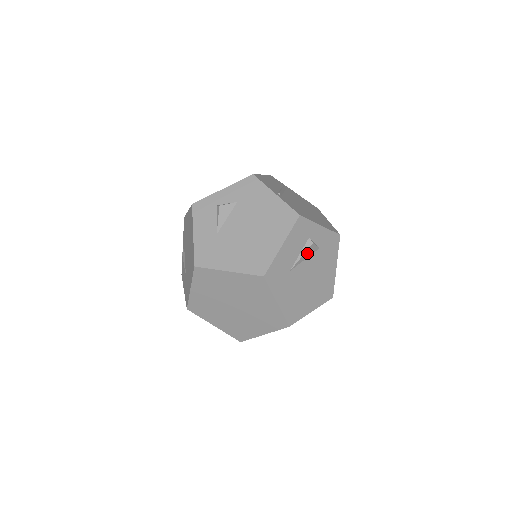
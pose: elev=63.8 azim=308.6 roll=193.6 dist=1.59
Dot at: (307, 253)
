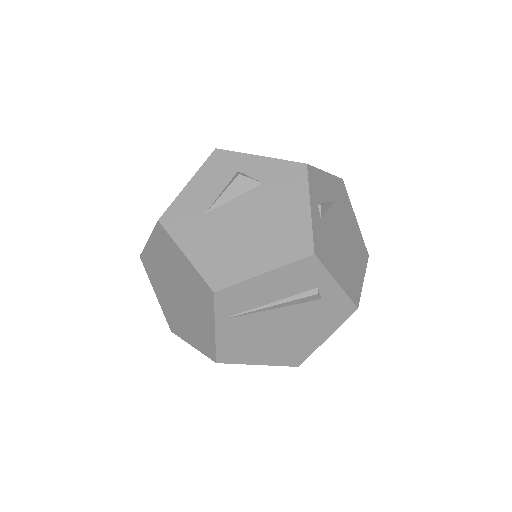
Dot at: (234, 189)
